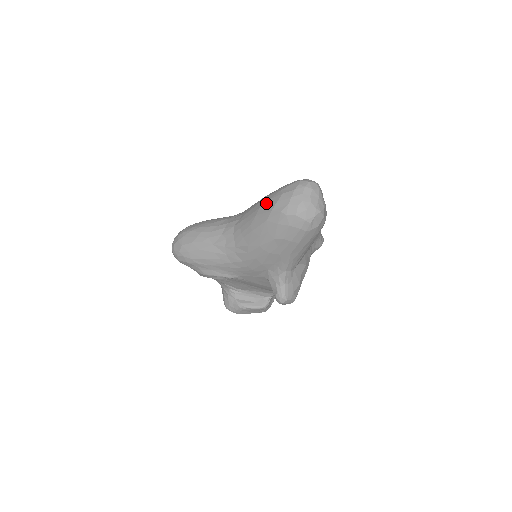
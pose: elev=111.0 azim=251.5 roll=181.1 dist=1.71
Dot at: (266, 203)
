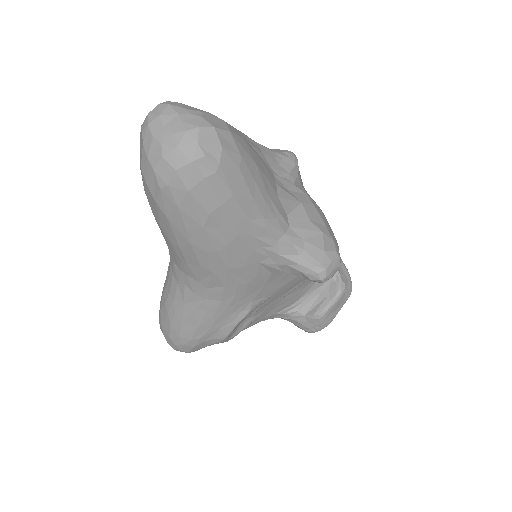
Dot at: occluded
